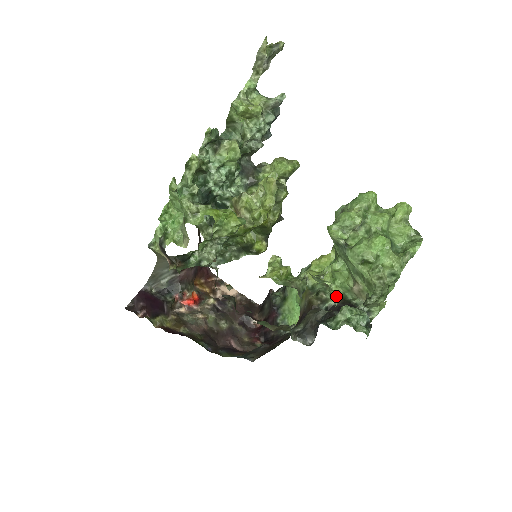
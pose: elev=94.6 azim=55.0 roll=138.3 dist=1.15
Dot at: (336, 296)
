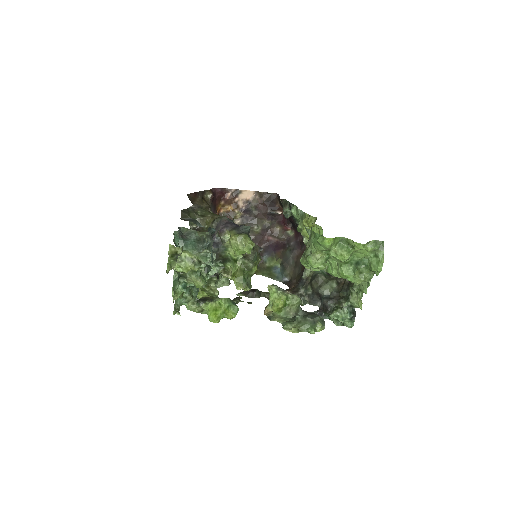
Dot at: (322, 328)
